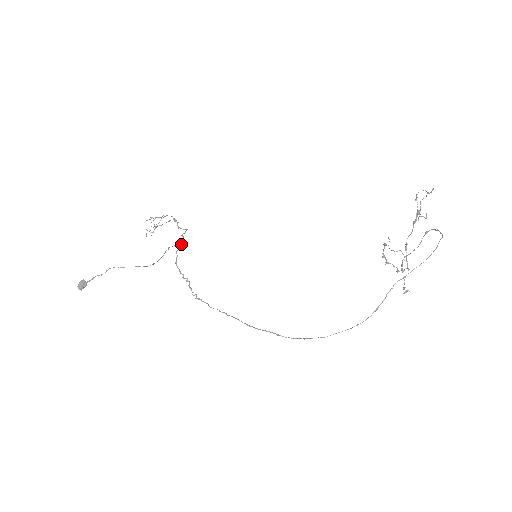
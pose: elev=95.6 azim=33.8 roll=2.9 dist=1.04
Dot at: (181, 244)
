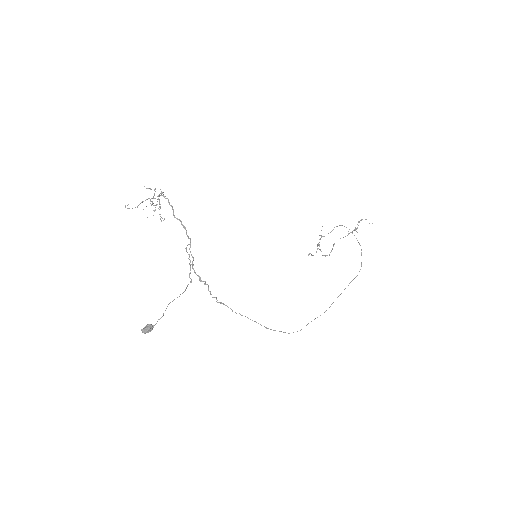
Dot at: occluded
